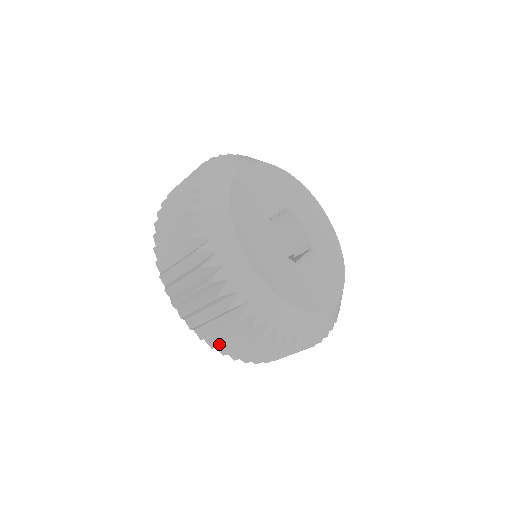
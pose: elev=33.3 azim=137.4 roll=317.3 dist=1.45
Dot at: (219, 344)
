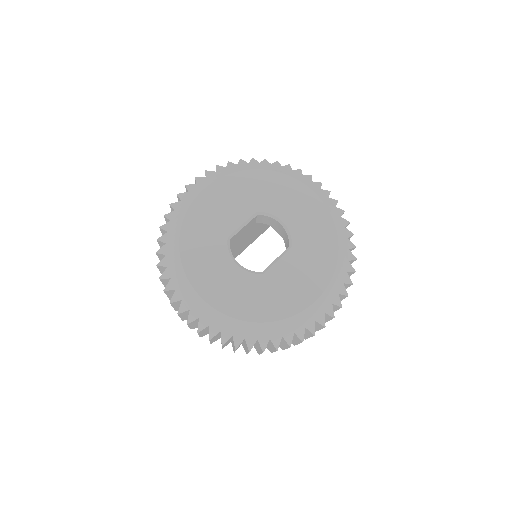
Dot at: occluded
